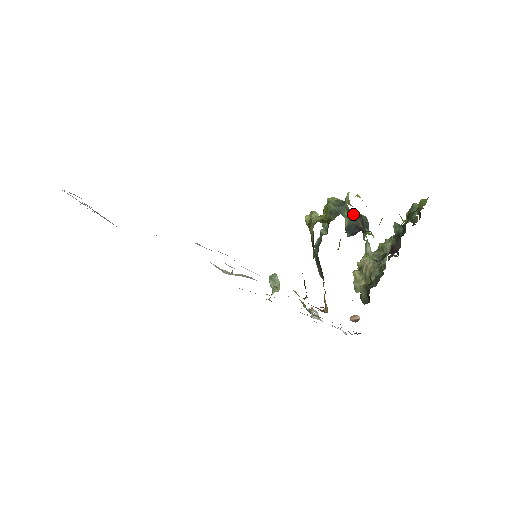
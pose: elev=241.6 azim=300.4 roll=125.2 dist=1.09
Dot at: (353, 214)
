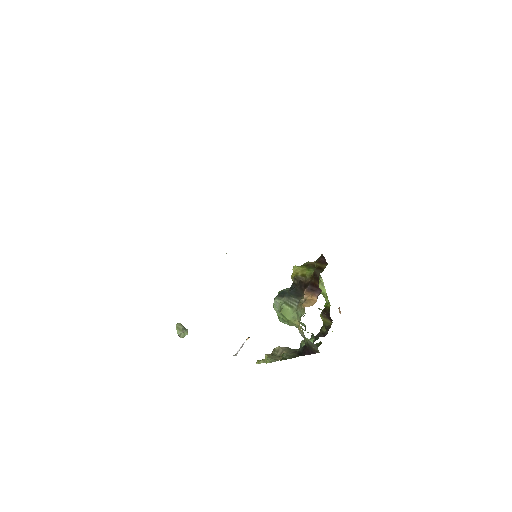
Dot at: occluded
